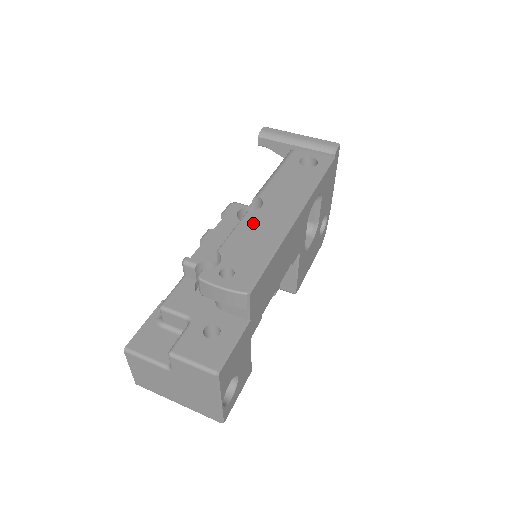
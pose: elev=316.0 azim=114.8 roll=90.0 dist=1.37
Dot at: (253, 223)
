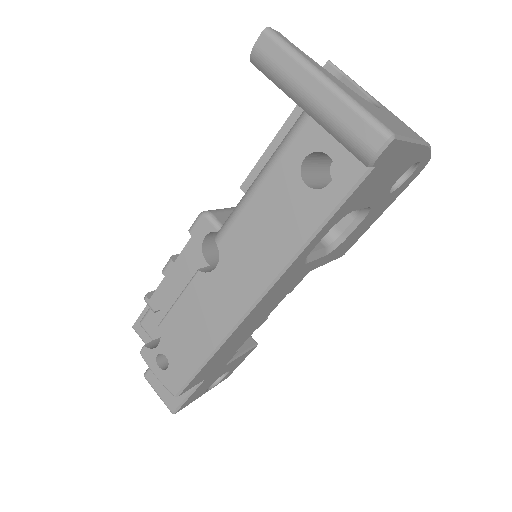
Dot at: (199, 297)
